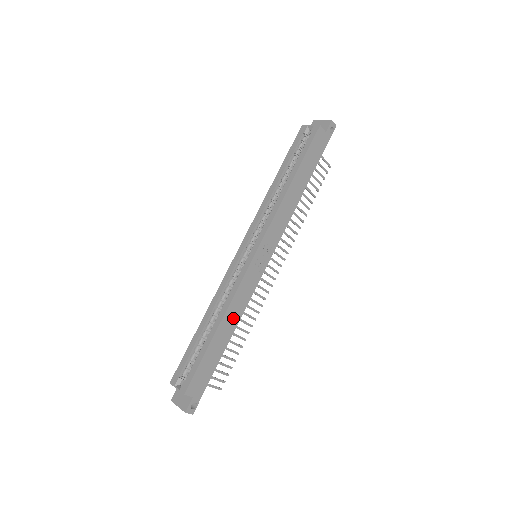
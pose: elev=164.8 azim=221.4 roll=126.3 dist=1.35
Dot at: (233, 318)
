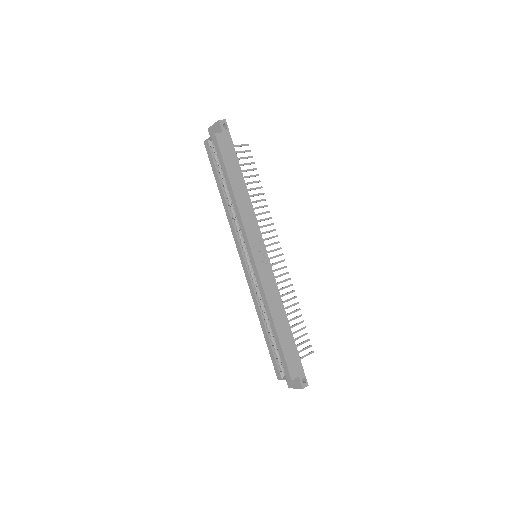
Dot at: (278, 309)
